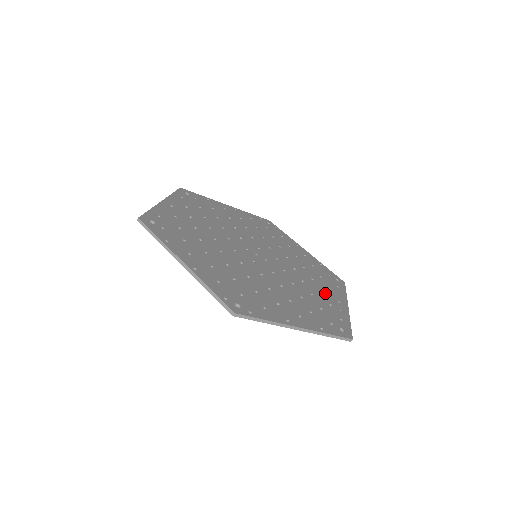
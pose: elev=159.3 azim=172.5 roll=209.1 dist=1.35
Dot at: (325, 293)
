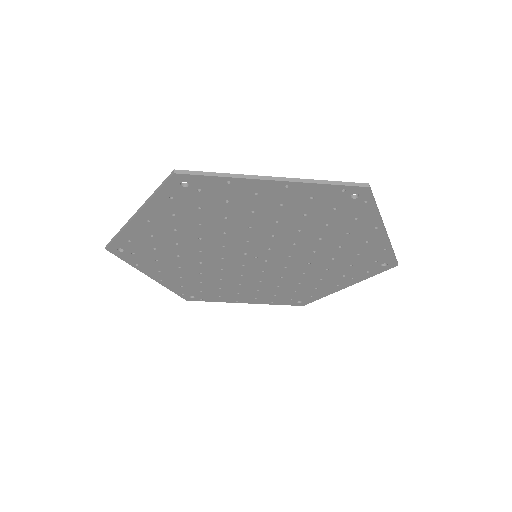
Dot at: occluded
